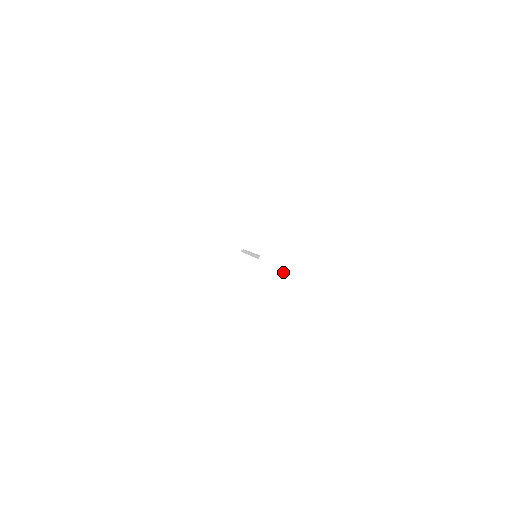
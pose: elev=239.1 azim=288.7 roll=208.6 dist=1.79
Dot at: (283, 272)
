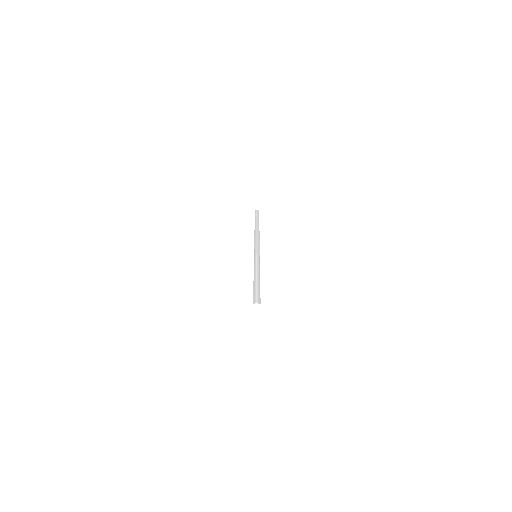
Dot at: (275, 333)
